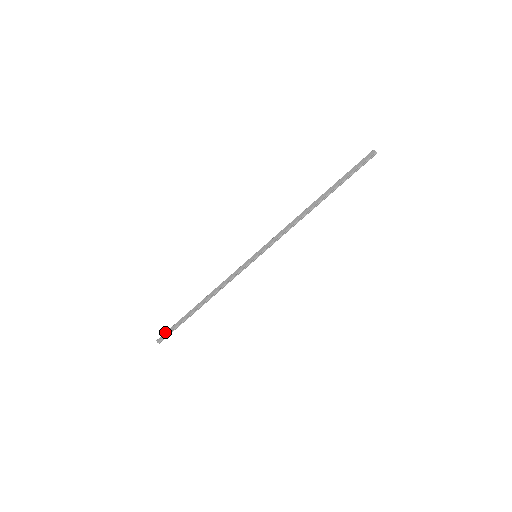
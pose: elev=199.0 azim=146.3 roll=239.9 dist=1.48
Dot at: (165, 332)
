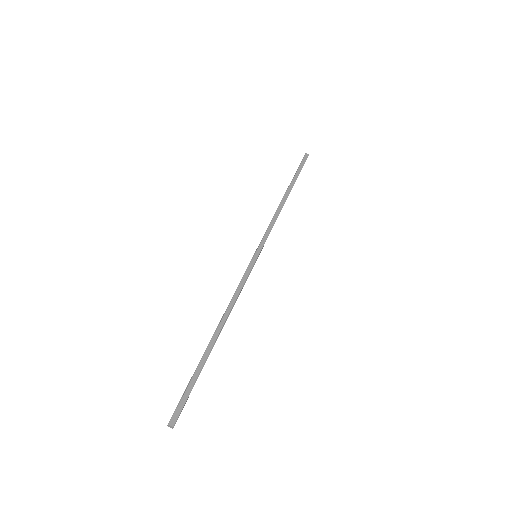
Dot at: occluded
